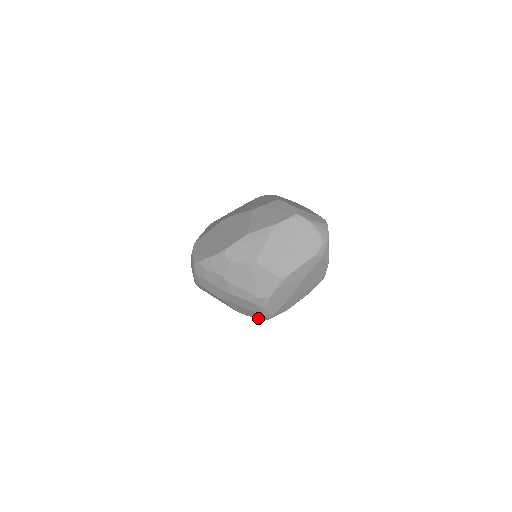
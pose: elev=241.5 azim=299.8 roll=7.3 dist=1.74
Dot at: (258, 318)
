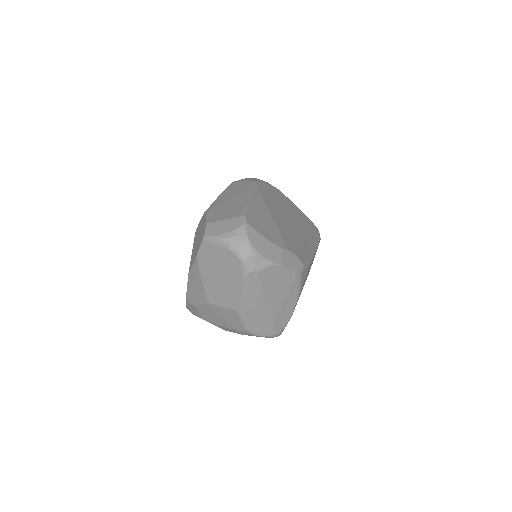
Dot at: occluded
